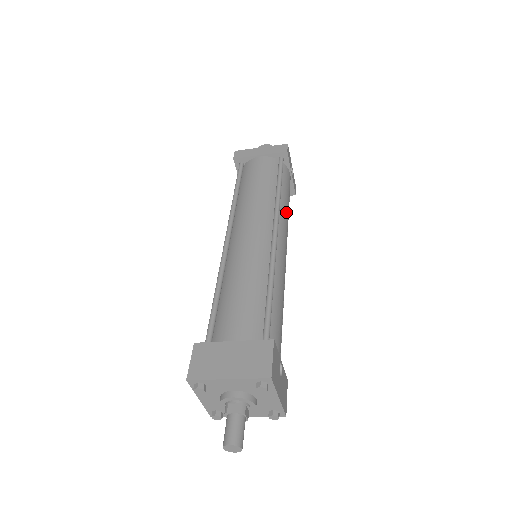
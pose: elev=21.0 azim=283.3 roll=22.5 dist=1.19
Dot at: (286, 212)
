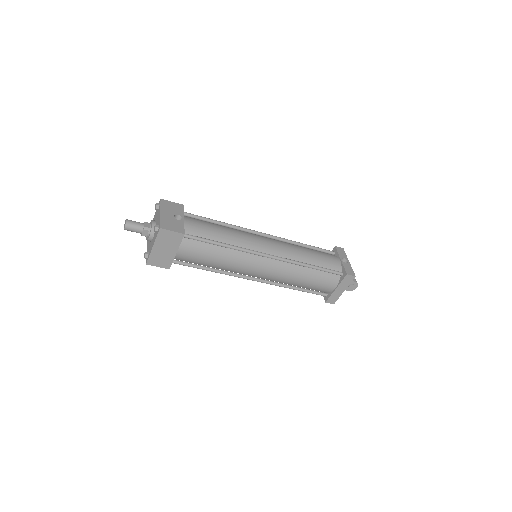
Dot at: (297, 247)
